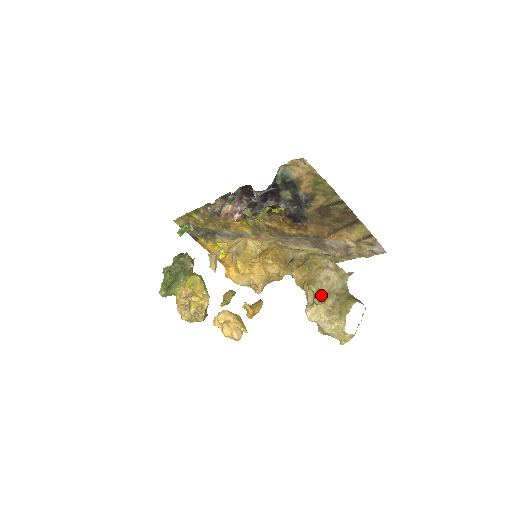
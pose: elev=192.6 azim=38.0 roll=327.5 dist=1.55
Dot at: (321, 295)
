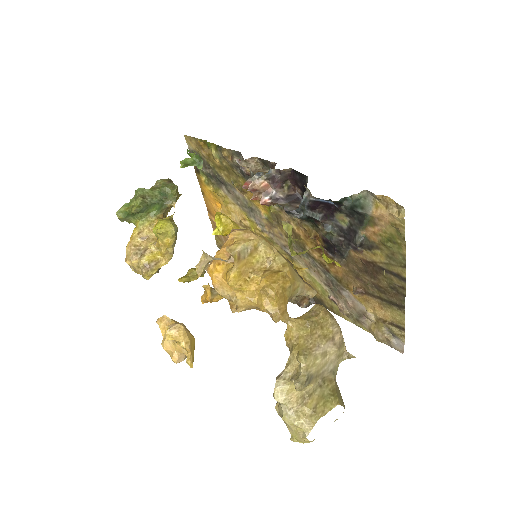
Dot at: (307, 378)
